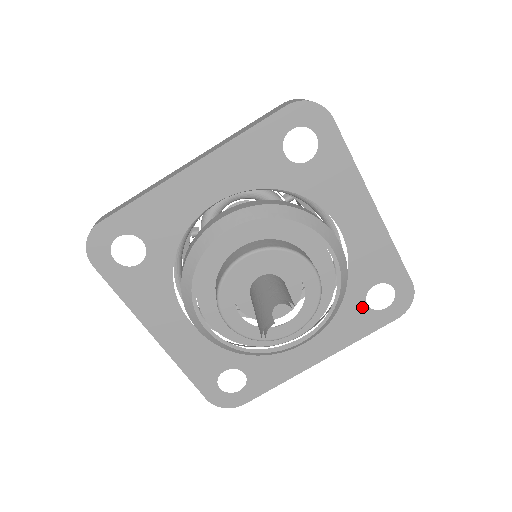
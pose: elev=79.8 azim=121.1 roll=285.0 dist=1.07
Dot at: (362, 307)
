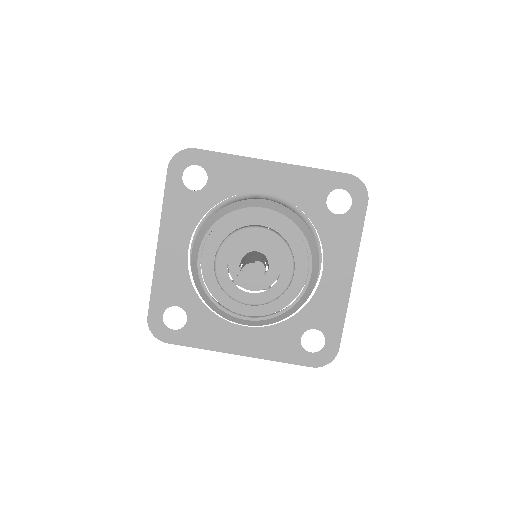
Dot at: (296, 338)
